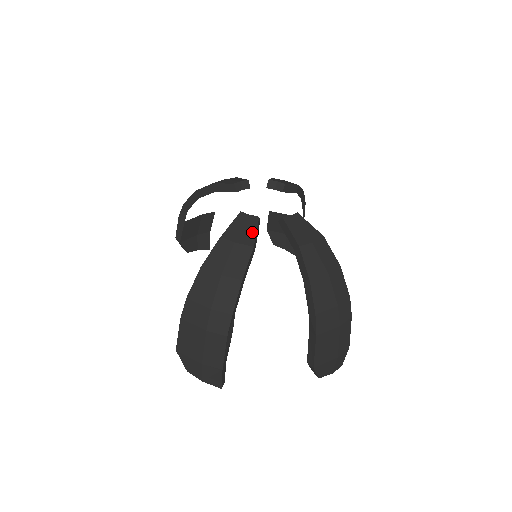
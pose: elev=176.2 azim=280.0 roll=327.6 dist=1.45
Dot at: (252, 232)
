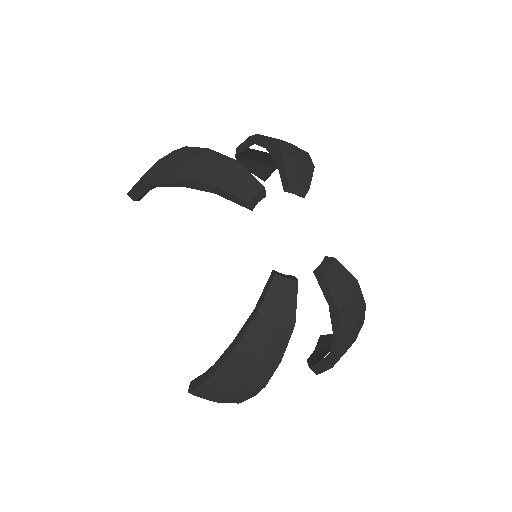
Dot at: (292, 305)
